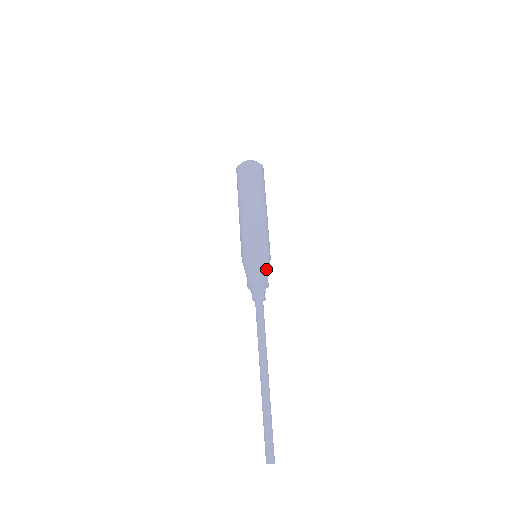
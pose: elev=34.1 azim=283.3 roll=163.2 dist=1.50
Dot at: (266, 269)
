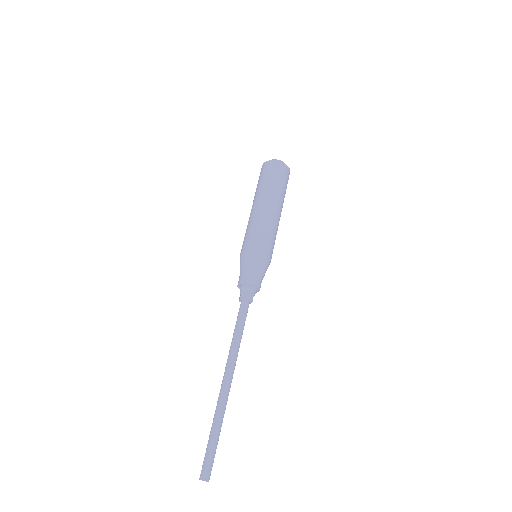
Dot at: (264, 273)
